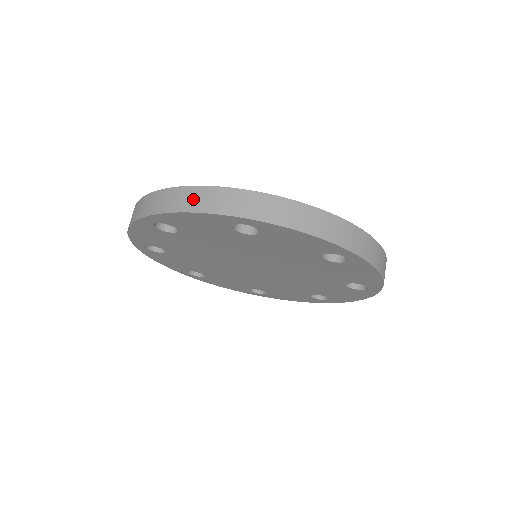
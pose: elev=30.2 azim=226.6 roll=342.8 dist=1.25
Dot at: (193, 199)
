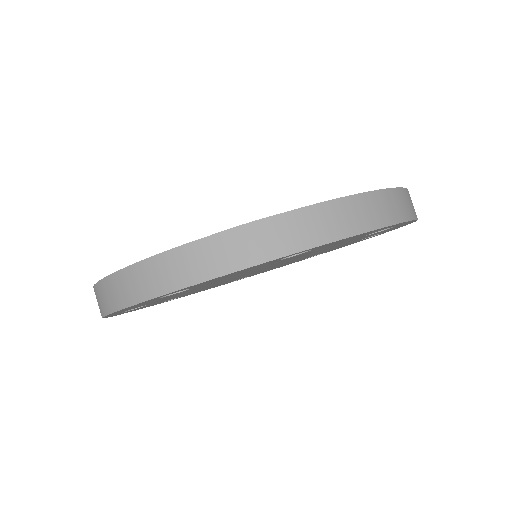
Dot at: (379, 209)
